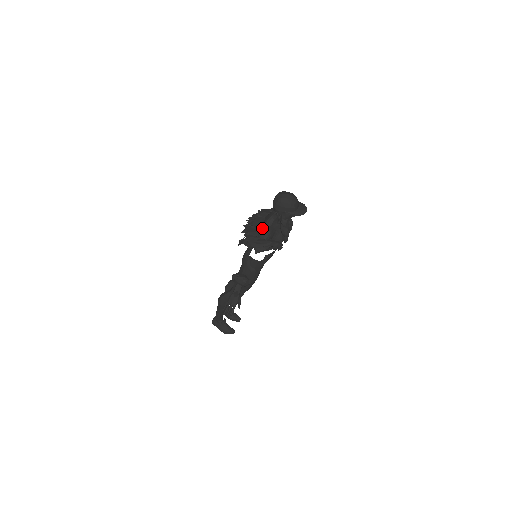
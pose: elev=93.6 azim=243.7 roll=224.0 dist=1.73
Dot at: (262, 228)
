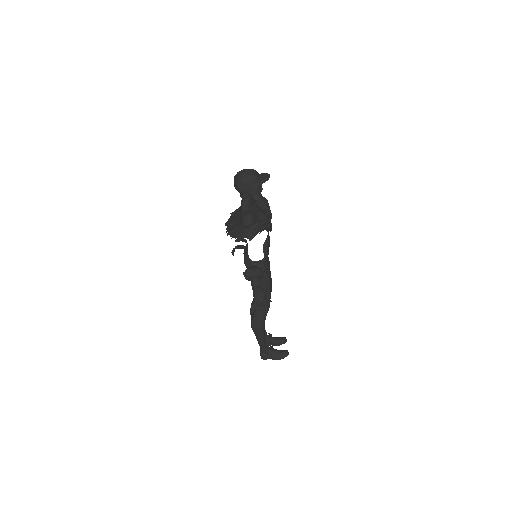
Dot at: (241, 217)
